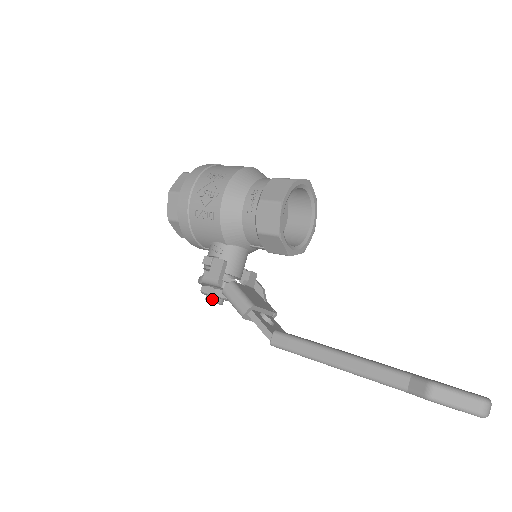
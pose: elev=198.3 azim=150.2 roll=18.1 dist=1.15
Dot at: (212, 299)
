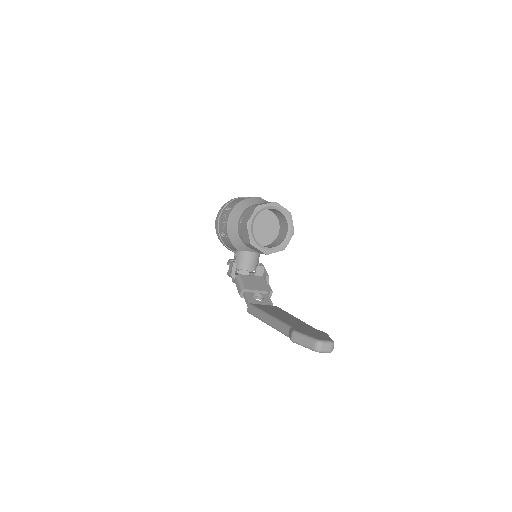
Dot at: occluded
